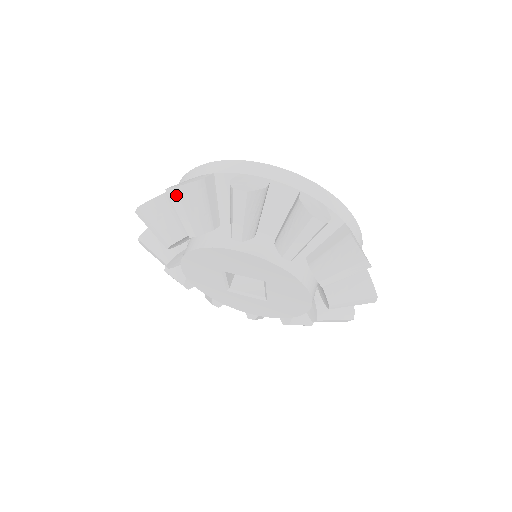
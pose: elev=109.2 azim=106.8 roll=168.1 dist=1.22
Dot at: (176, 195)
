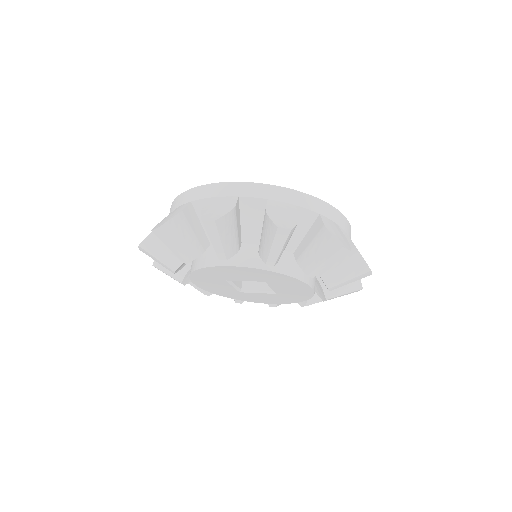
Dot at: (161, 234)
